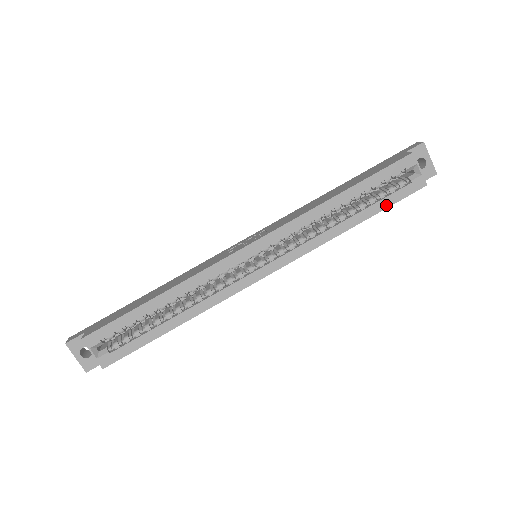
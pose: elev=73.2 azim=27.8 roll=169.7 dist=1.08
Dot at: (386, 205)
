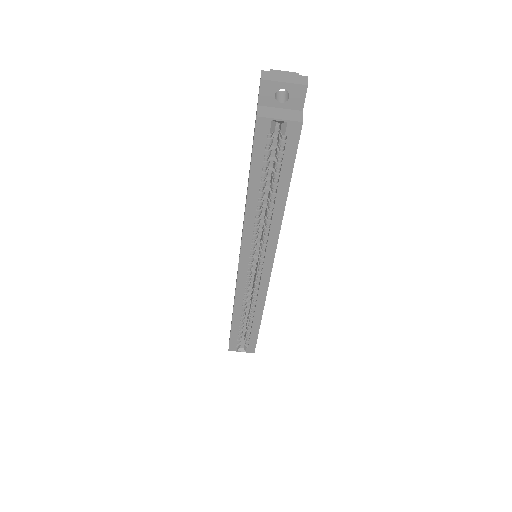
Dot at: (289, 170)
